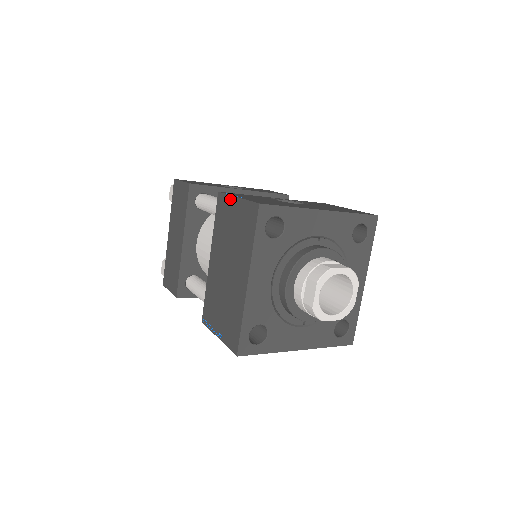
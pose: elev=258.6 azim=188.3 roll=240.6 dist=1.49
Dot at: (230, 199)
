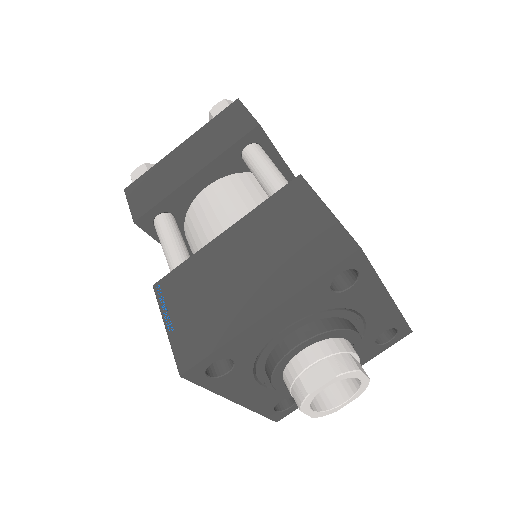
Dot at: (314, 199)
